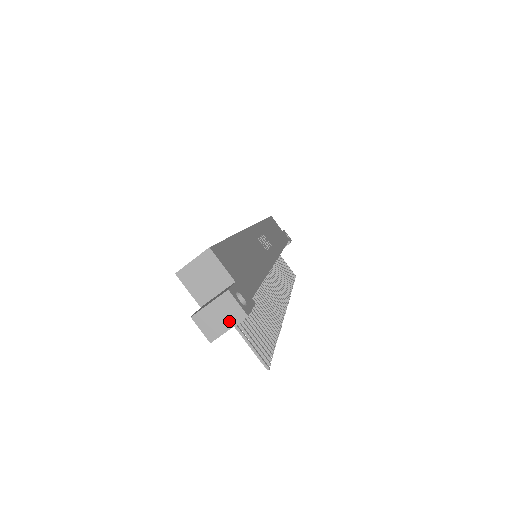
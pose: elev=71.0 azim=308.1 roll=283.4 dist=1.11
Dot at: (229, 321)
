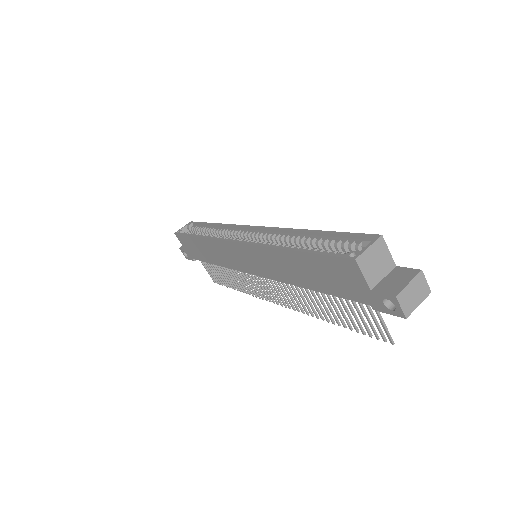
Dot at: (420, 297)
